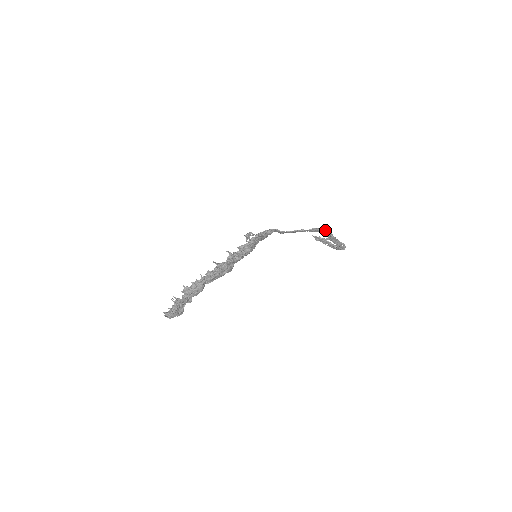
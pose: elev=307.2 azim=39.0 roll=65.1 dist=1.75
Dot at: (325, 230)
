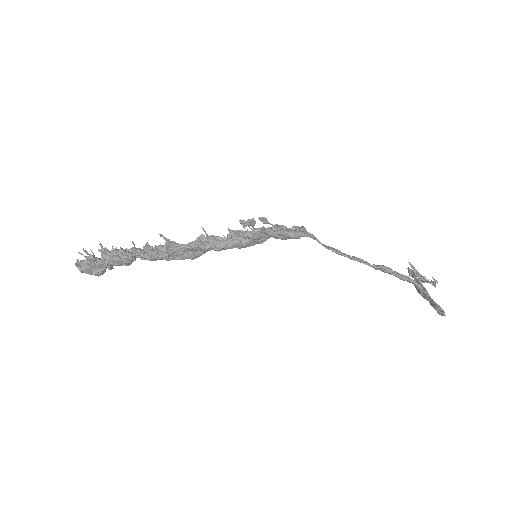
Dot at: (408, 278)
